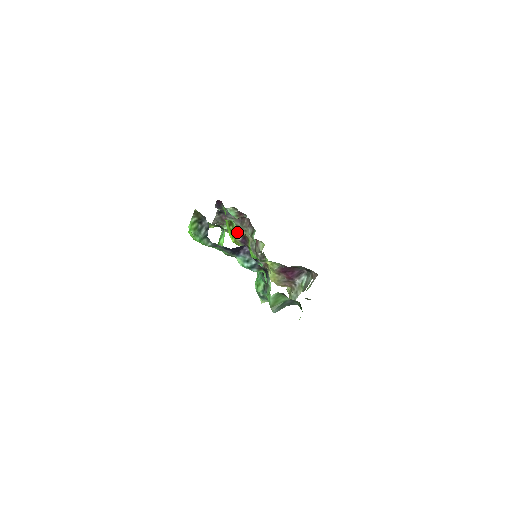
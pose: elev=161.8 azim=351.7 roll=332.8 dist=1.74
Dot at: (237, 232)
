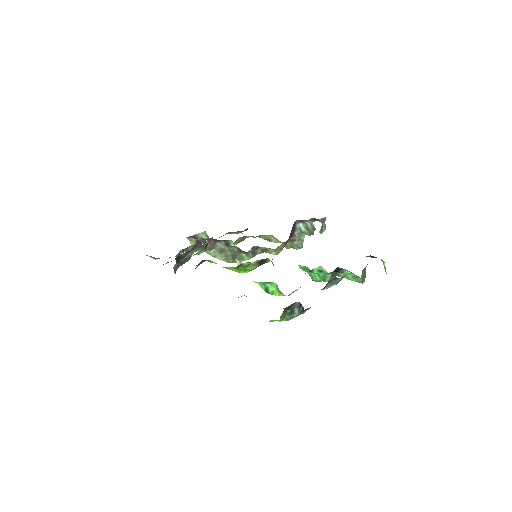
Dot at: (251, 265)
